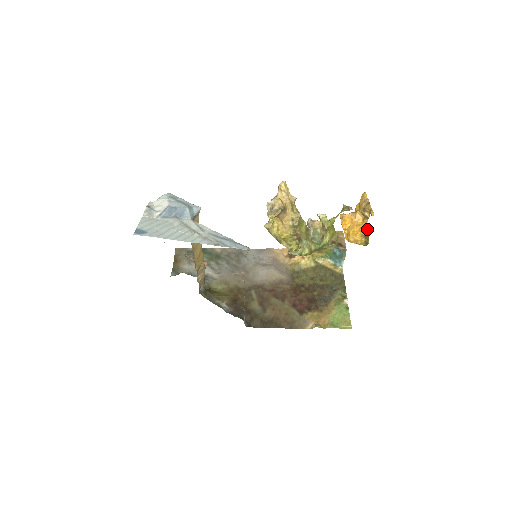
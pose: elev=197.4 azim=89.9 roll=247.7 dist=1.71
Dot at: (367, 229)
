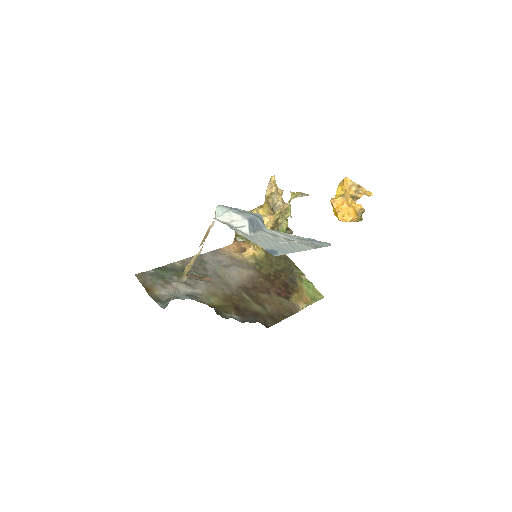
Dot at: (361, 208)
